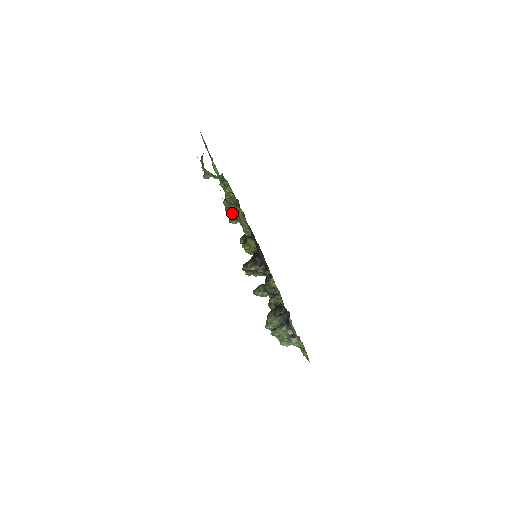
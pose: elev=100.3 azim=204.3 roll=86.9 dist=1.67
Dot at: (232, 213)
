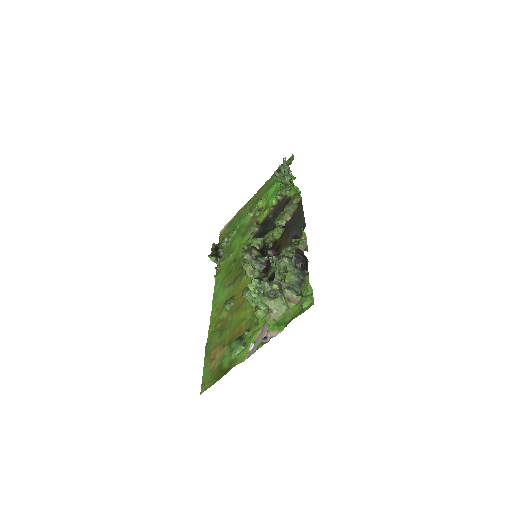
Dot at: (217, 253)
